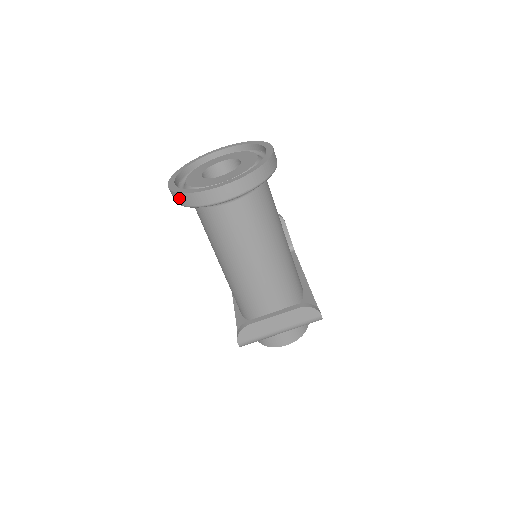
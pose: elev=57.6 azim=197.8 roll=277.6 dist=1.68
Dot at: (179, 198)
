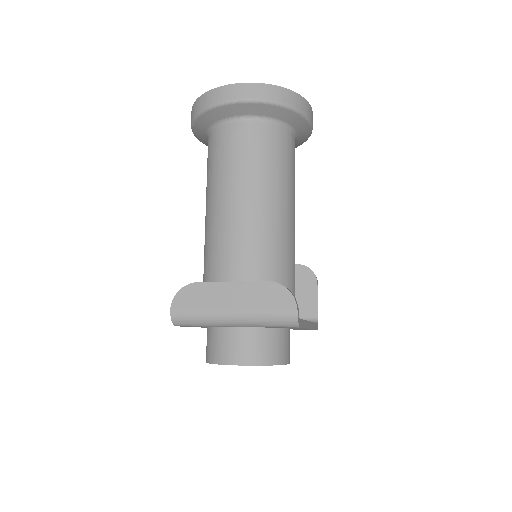
Dot at: (193, 110)
